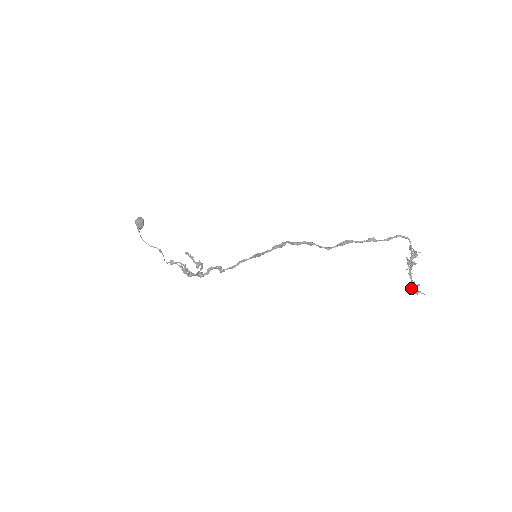
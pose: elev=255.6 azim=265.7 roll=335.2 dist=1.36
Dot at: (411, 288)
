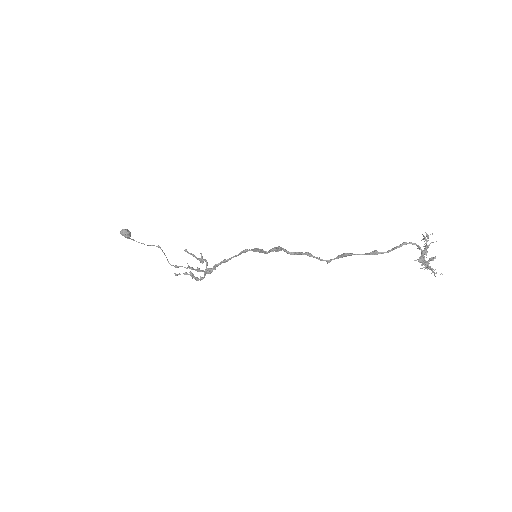
Dot at: occluded
